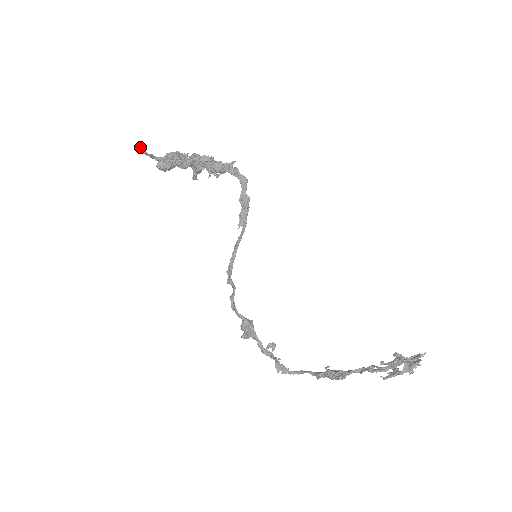
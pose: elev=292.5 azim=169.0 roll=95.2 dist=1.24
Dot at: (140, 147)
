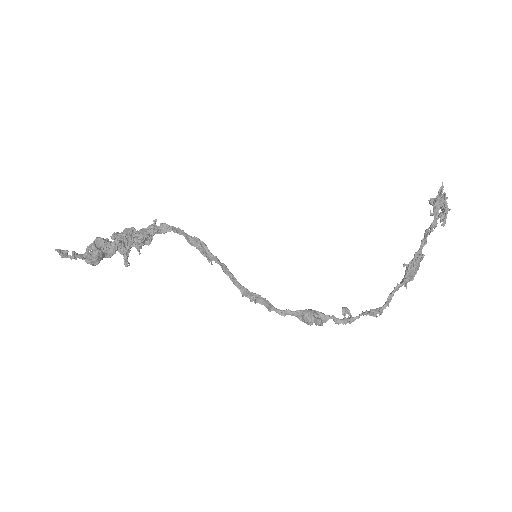
Dot at: (57, 249)
